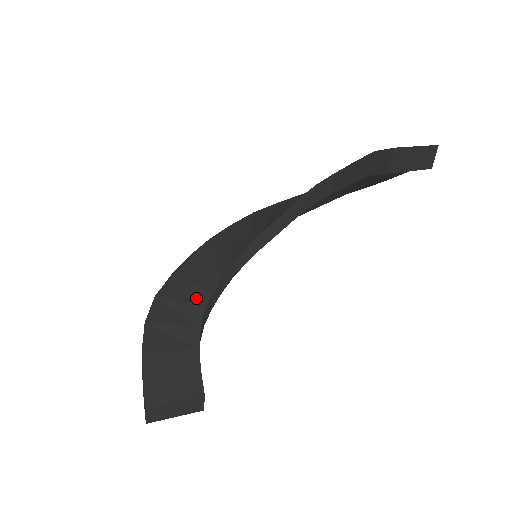
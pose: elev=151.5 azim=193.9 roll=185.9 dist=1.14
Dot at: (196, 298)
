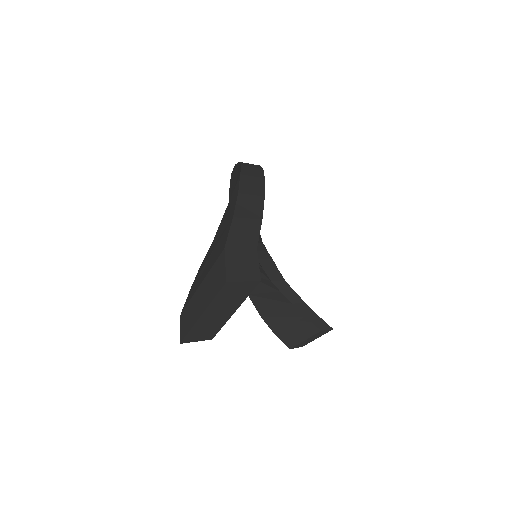
Dot at: occluded
